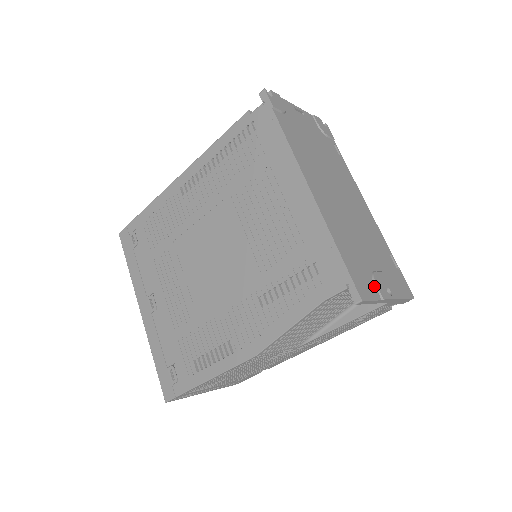
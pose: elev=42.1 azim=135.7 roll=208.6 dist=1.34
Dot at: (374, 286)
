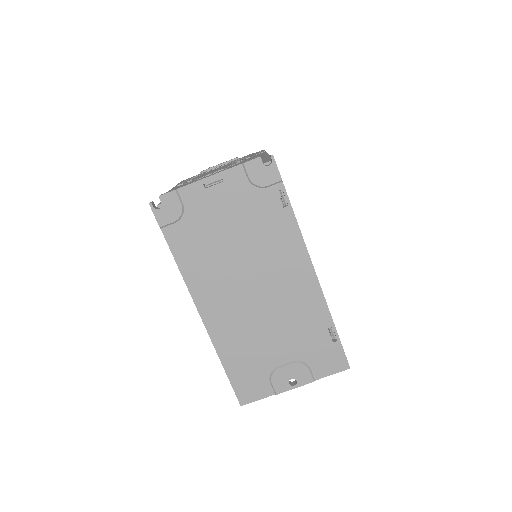
Dot at: (269, 384)
